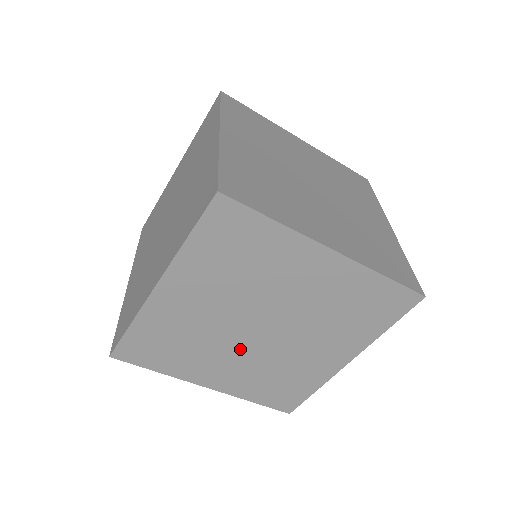
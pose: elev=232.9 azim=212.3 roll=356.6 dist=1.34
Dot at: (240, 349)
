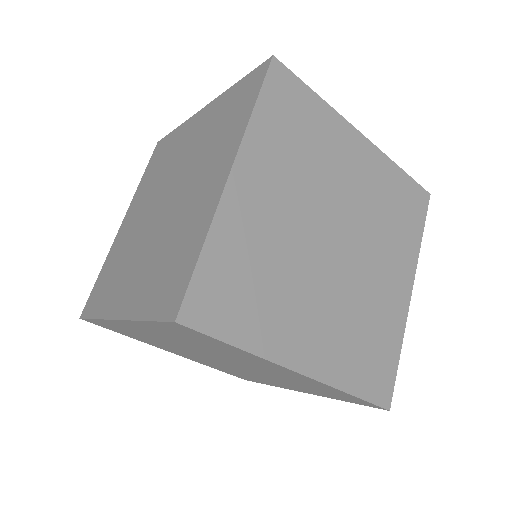
Dot at: (322, 283)
